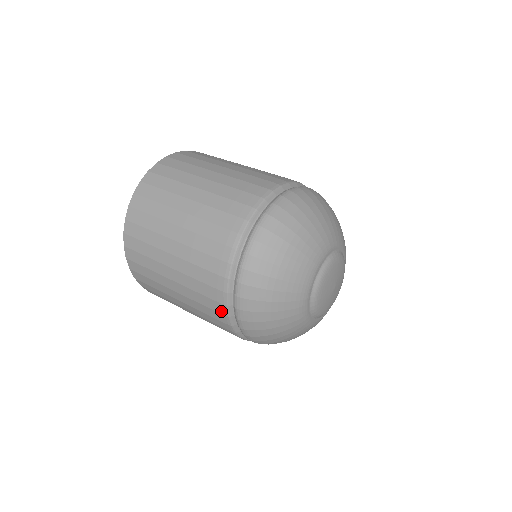
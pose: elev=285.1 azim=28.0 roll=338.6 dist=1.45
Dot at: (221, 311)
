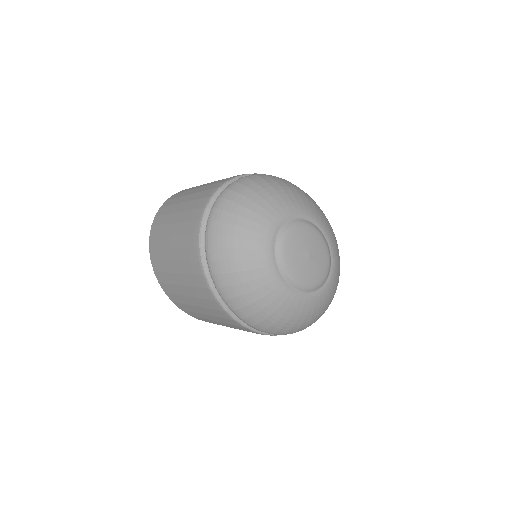
Dot at: (200, 271)
